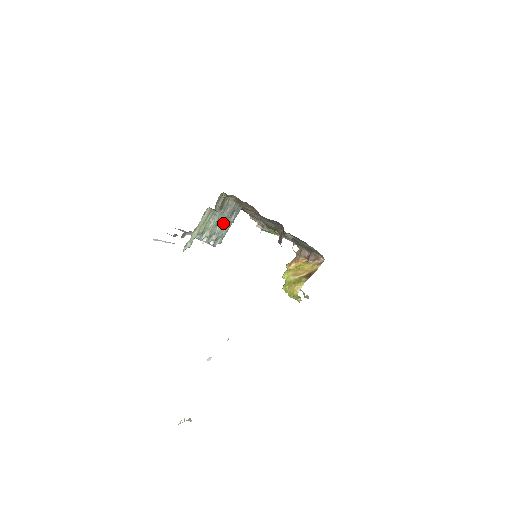
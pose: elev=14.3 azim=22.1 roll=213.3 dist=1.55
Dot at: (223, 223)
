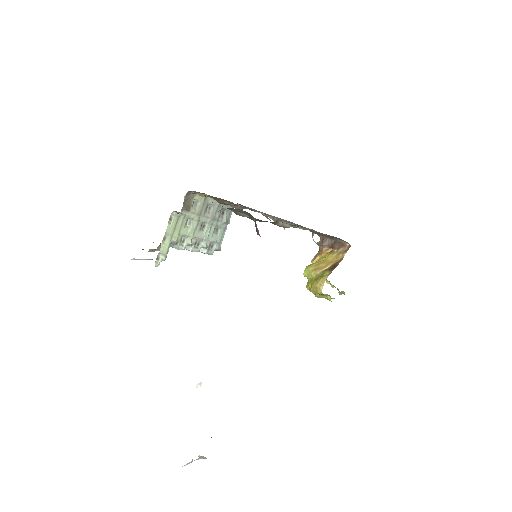
Dot at: (211, 226)
